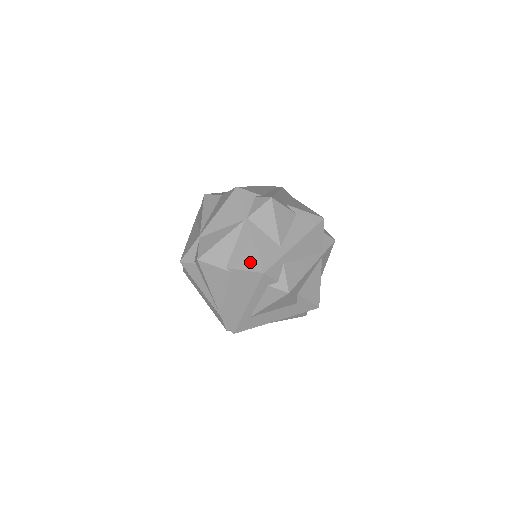
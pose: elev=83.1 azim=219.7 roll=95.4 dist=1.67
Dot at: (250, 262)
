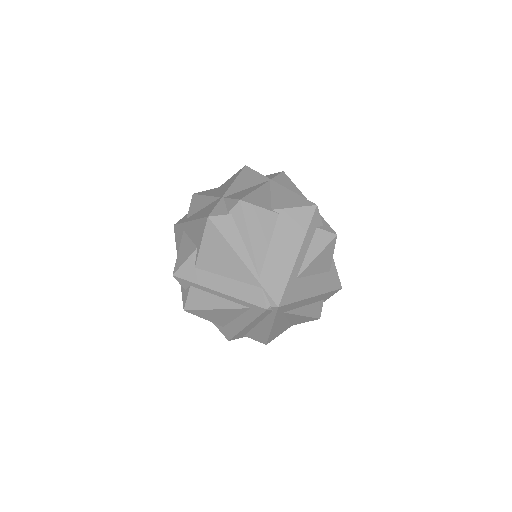
Dot at: (296, 201)
